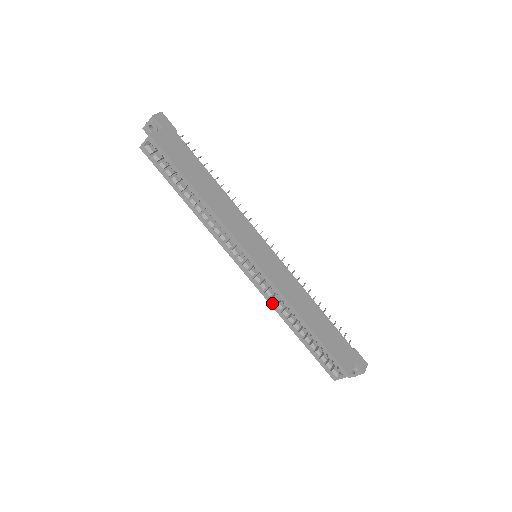
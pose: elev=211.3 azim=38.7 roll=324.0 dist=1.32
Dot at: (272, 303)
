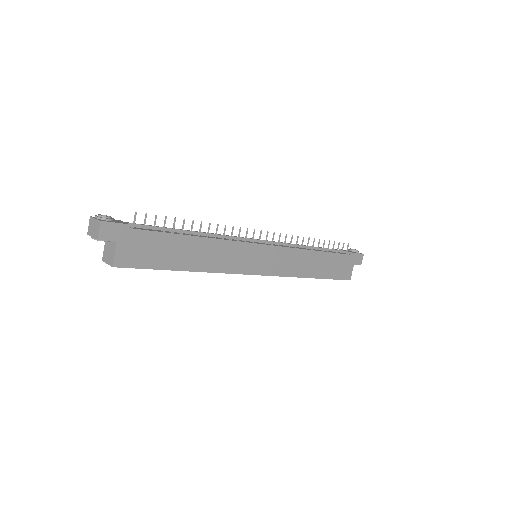
Dot at: occluded
